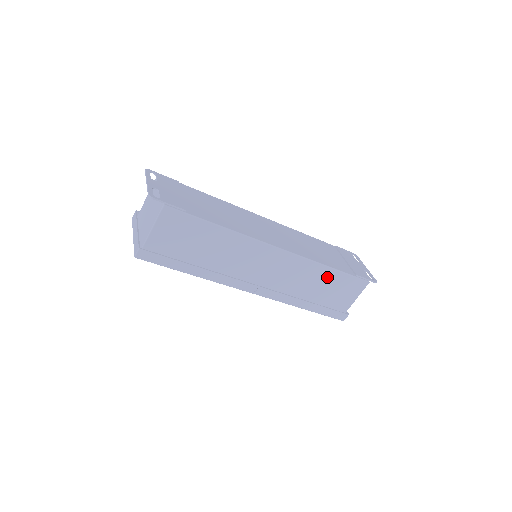
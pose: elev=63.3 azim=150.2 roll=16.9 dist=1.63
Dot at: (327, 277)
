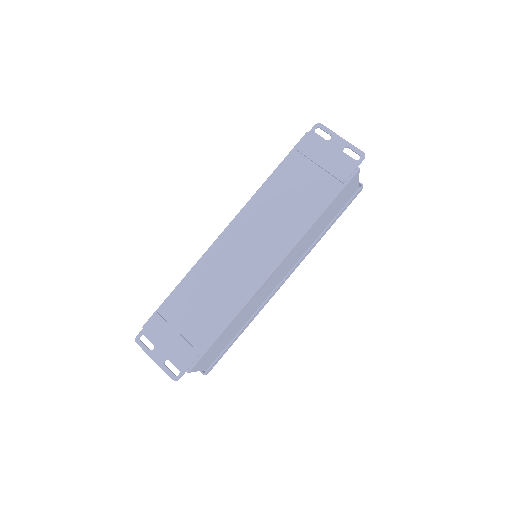
Dot at: (323, 216)
